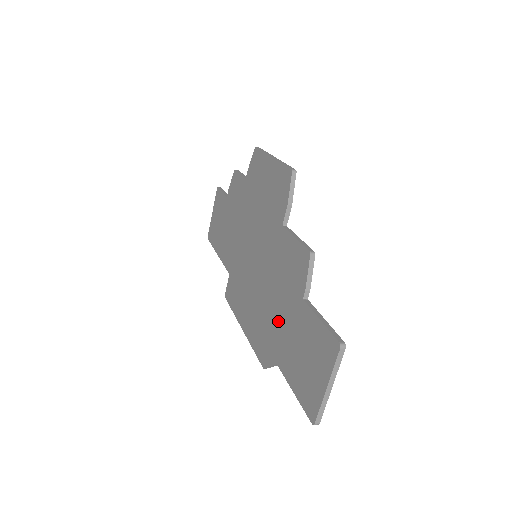
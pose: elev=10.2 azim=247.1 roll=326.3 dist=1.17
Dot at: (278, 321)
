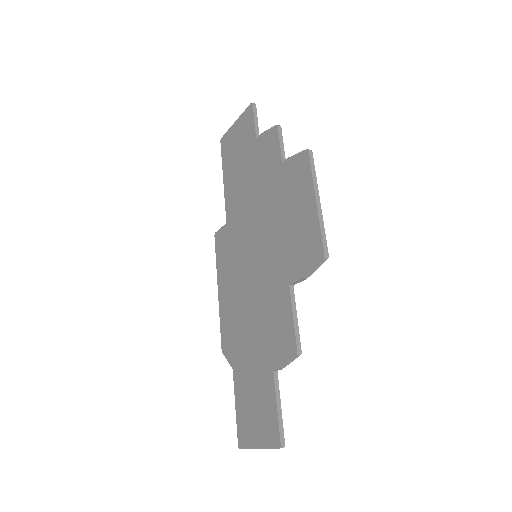
Dot at: (248, 346)
